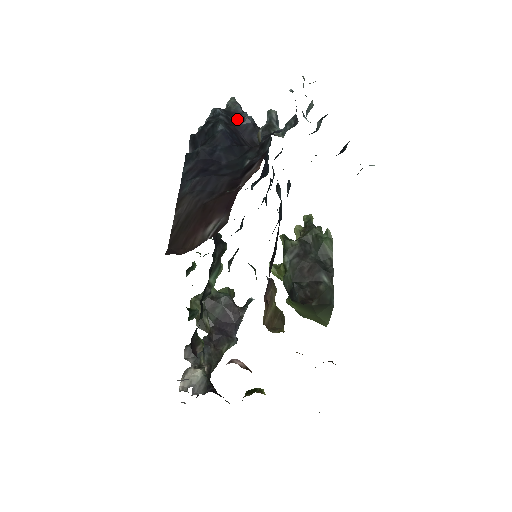
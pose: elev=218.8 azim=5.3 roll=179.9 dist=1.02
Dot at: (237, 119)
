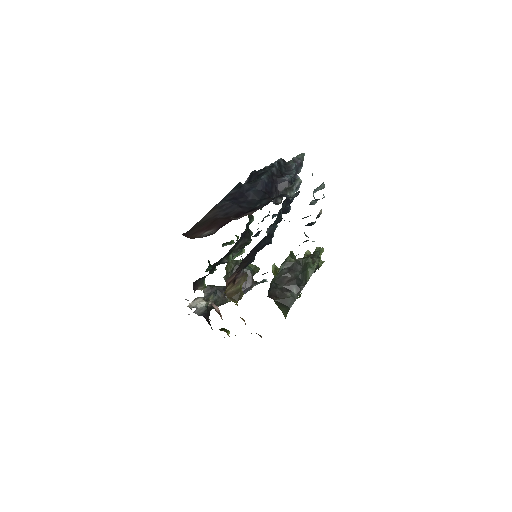
Dot at: (287, 172)
